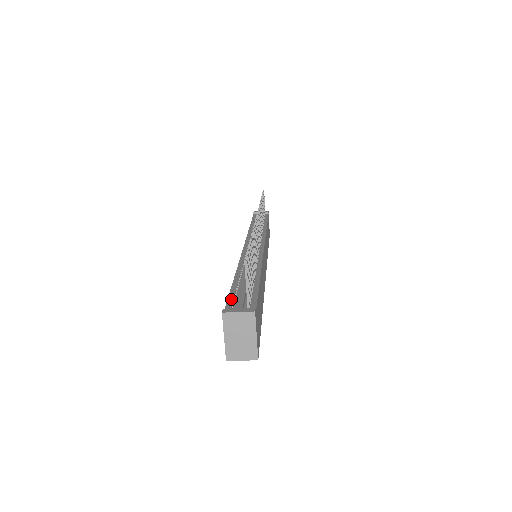
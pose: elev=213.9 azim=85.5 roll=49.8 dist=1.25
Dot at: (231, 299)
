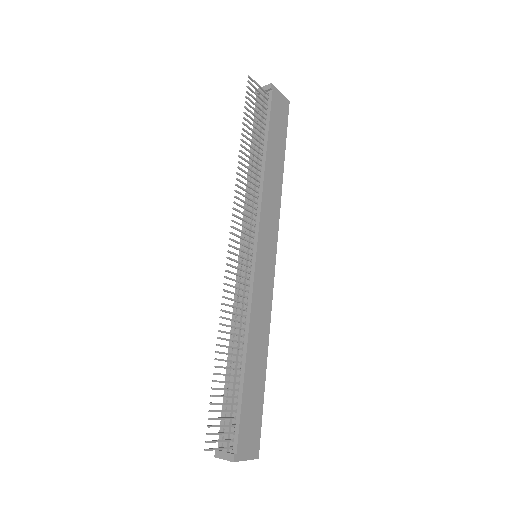
Dot at: (223, 421)
